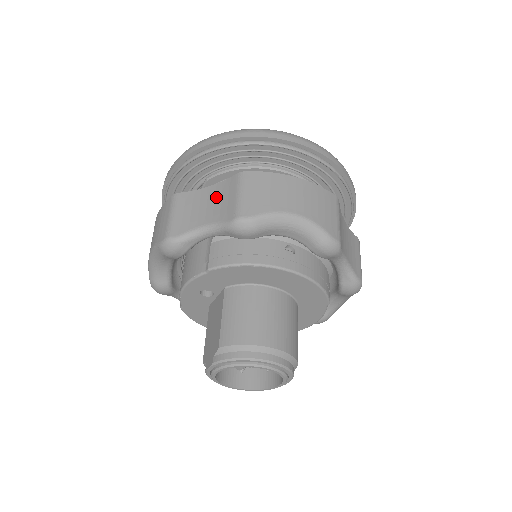
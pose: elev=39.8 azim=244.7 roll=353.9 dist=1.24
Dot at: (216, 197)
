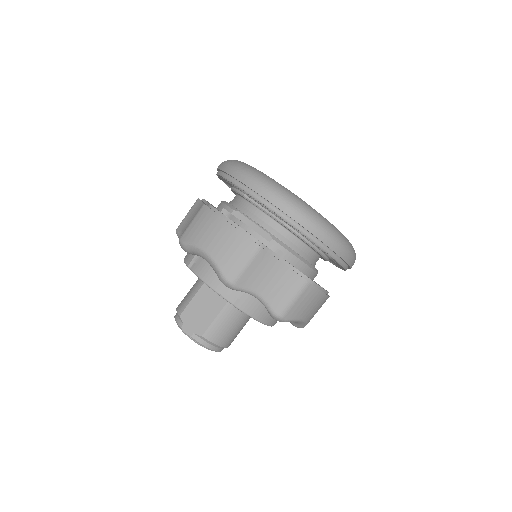
Dot at: (281, 280)
